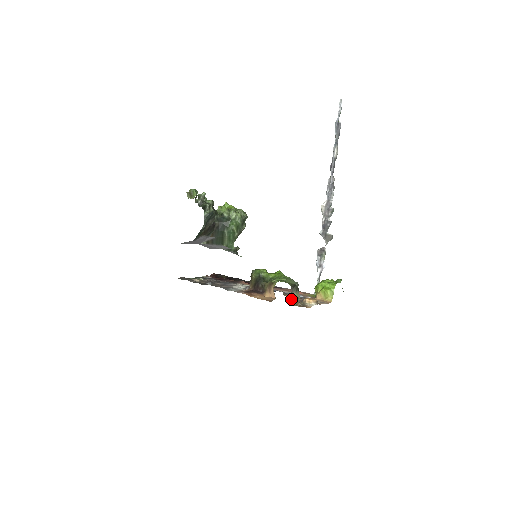
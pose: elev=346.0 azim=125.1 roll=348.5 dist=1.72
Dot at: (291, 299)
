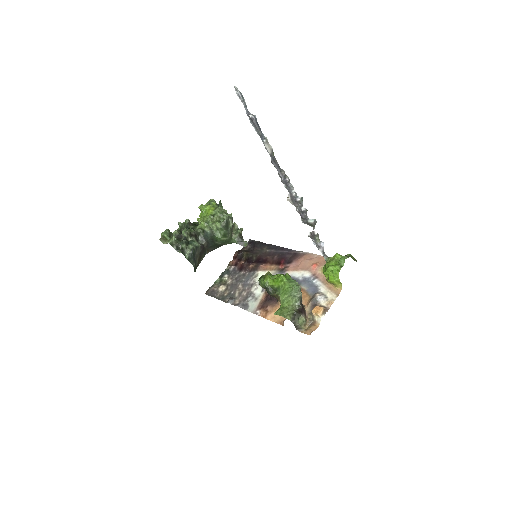
Dot at: (297, 327)
